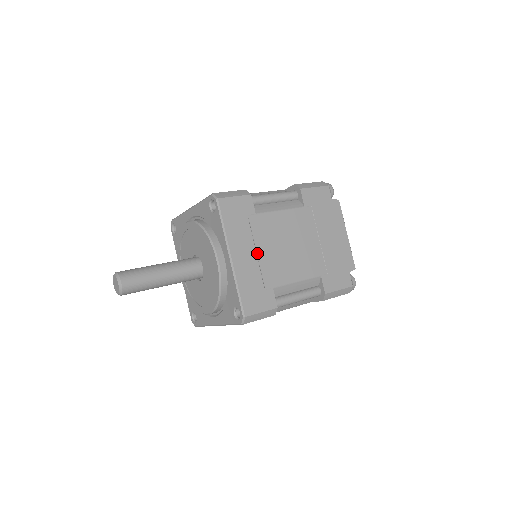
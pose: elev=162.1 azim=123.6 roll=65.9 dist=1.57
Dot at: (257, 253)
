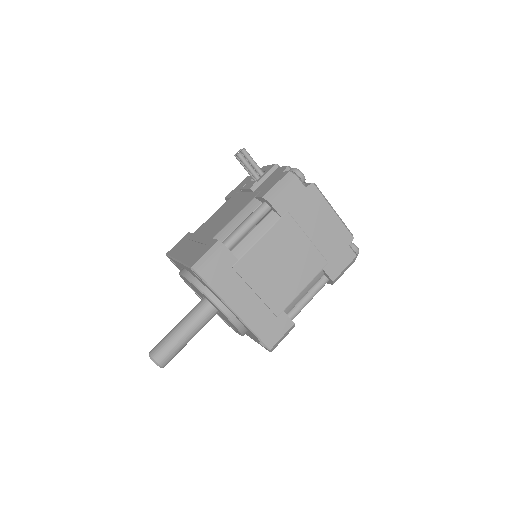
Dot at: occluded
